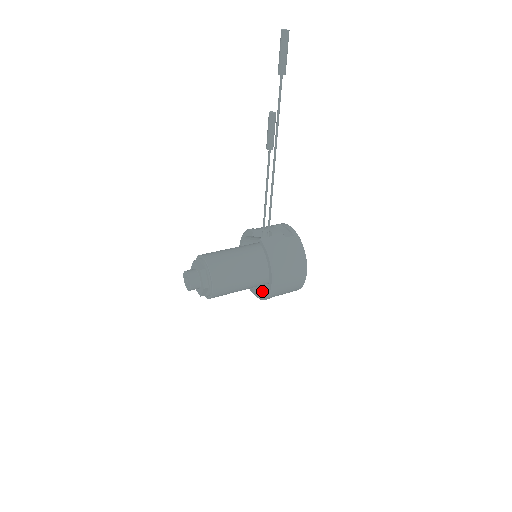
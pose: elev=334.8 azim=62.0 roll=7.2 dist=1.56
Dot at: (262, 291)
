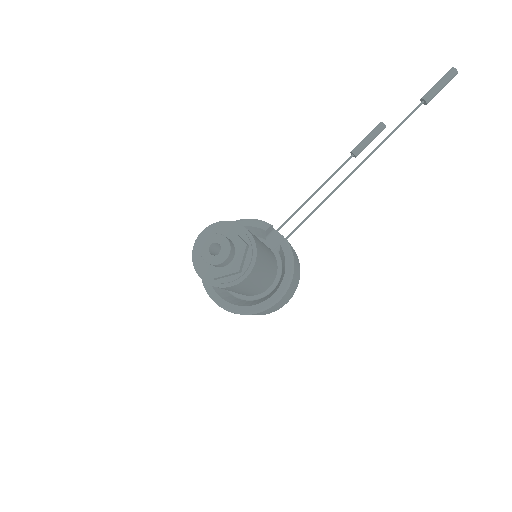
Dot at: (234, 301)
